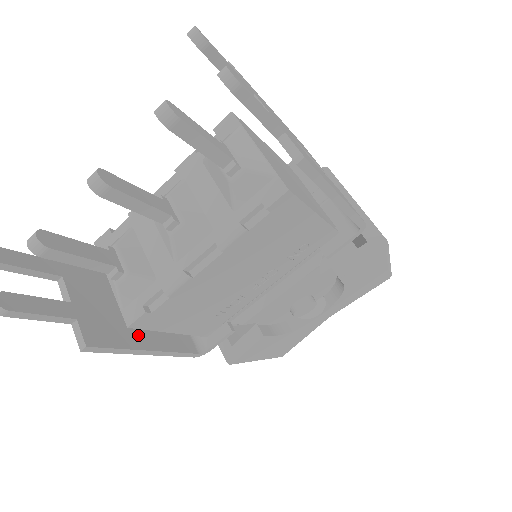
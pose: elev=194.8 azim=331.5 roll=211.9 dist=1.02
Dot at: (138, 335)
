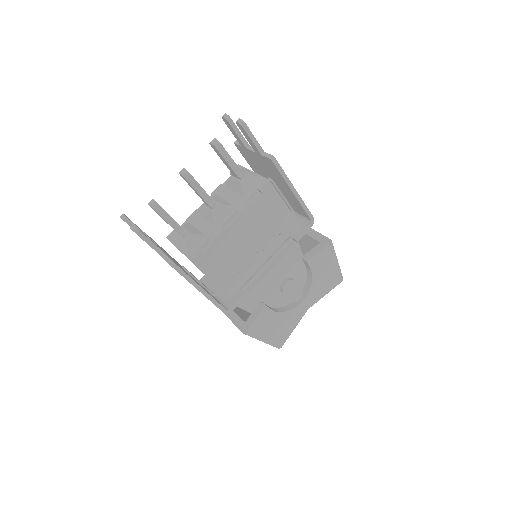
Dot at: (193, 279)
